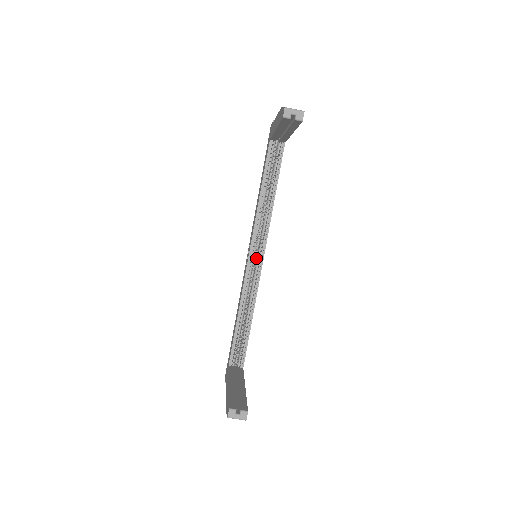
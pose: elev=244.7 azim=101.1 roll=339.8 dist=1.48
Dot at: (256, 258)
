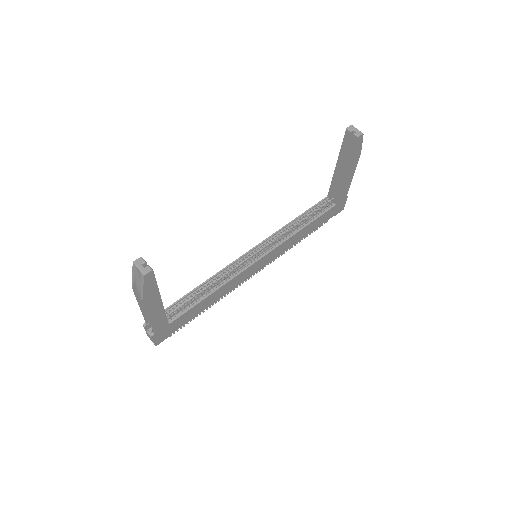
Dot at: (255, 257)
